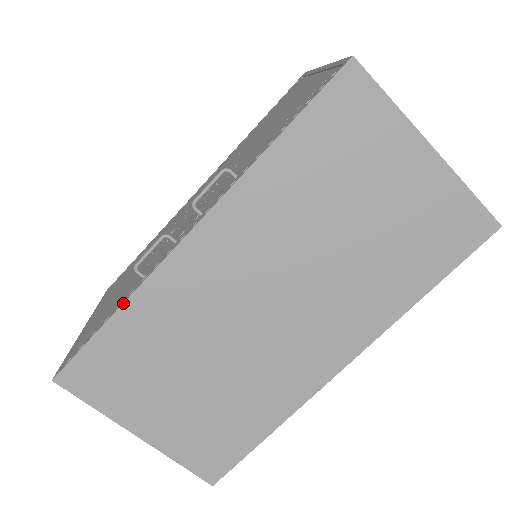
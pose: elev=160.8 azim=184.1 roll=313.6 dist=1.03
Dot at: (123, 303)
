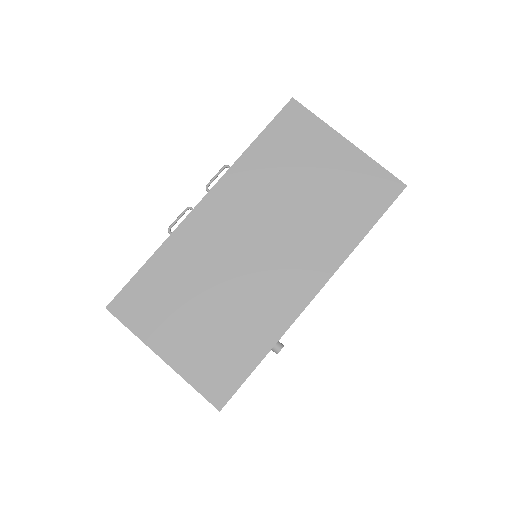
Dot at: (159, 247)
